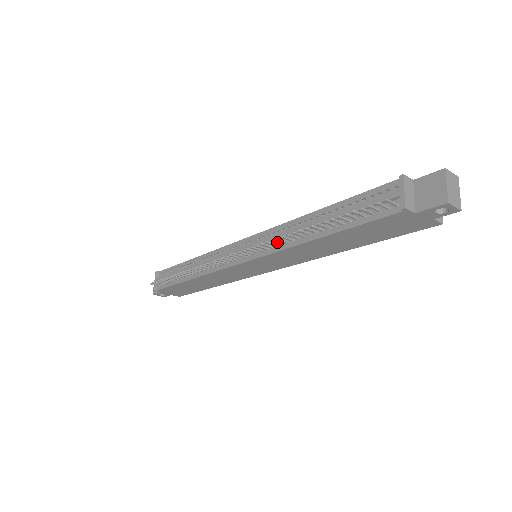
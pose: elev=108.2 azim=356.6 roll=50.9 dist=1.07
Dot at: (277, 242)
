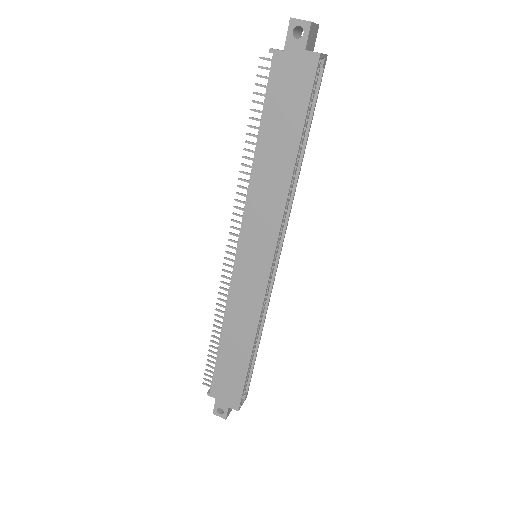
Dot at: (242, 194)
